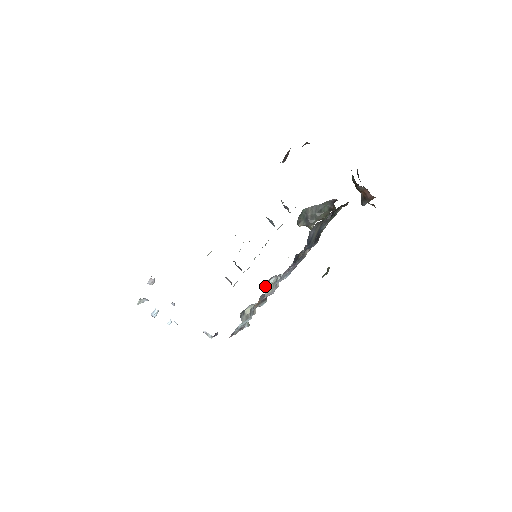
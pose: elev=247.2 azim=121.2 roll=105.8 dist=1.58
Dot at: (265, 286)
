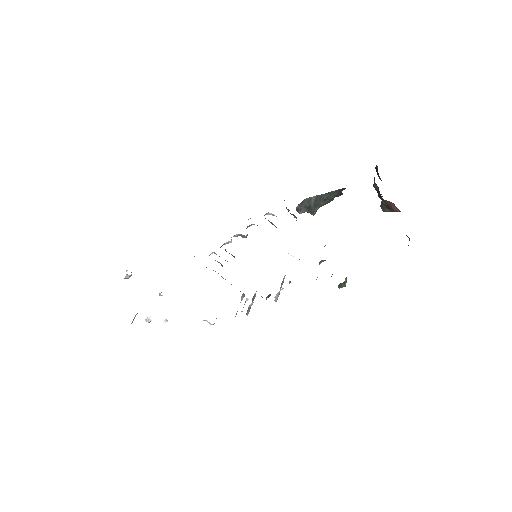
Dot at: (276, 296)
